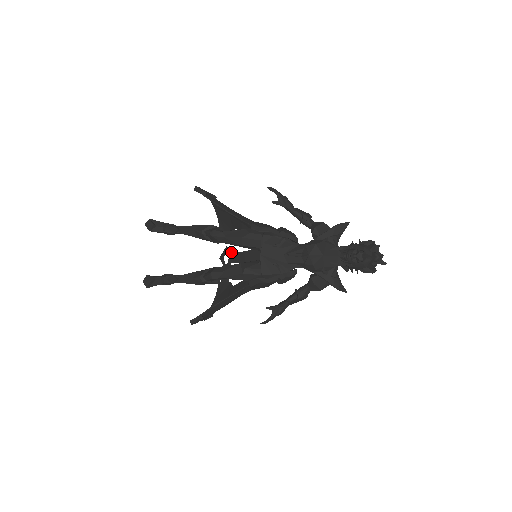
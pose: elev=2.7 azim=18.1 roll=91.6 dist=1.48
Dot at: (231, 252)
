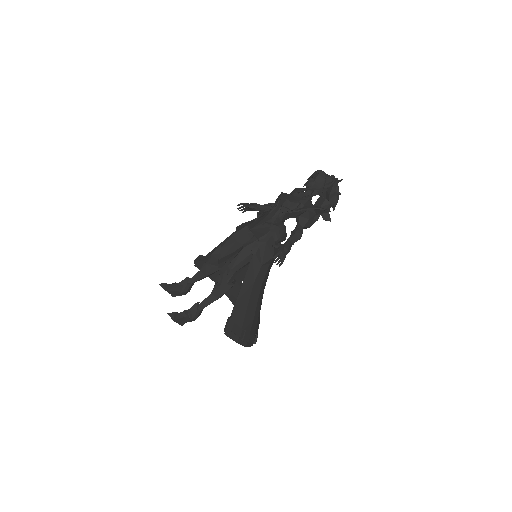
Dot at: occluded
